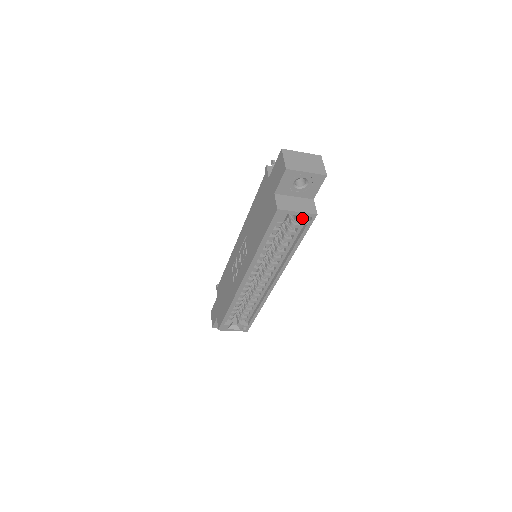
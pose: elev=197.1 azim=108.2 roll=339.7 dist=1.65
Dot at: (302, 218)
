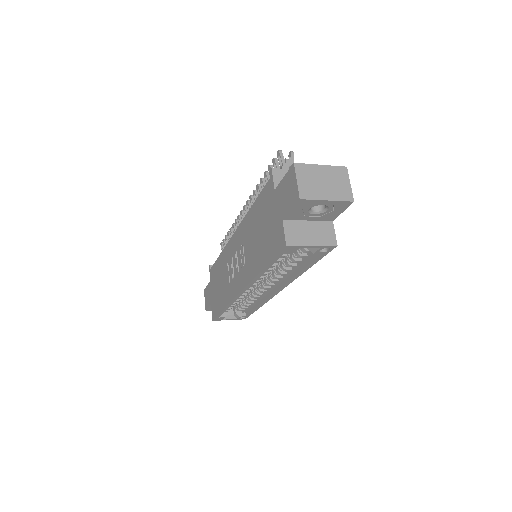
Dot at: (317, 249)
